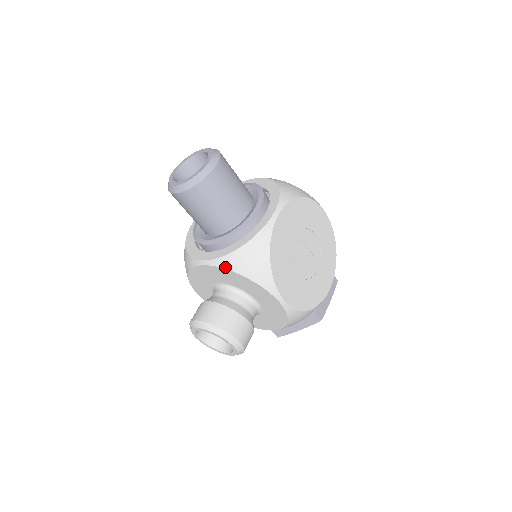
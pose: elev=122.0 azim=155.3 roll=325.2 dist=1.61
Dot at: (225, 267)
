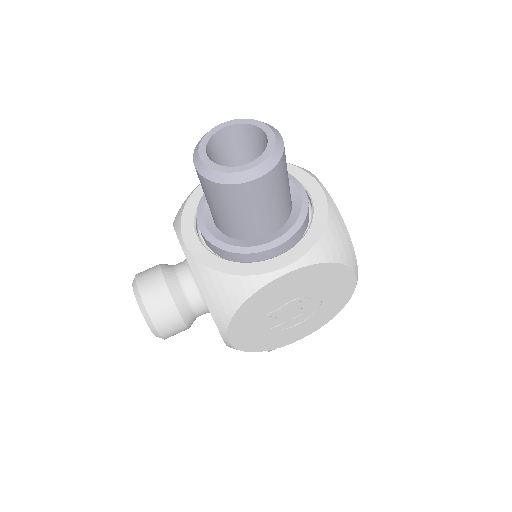
Dot at: (194, 272)
